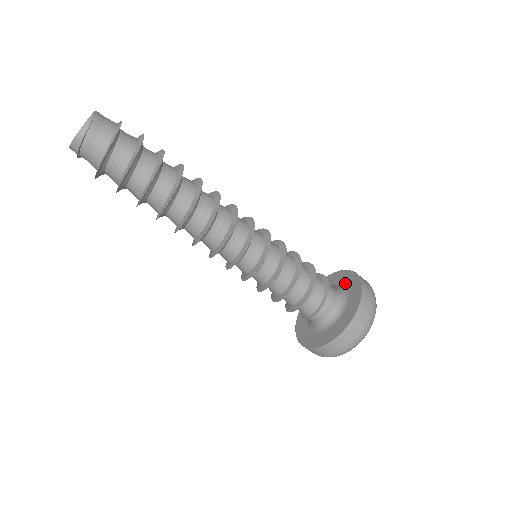
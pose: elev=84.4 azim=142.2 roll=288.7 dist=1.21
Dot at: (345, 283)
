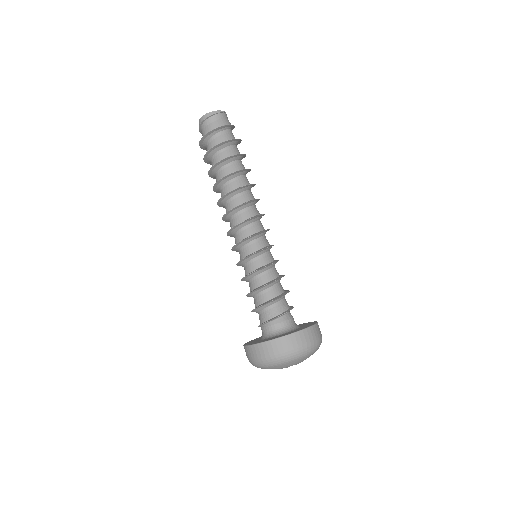
Dot at: occluded
